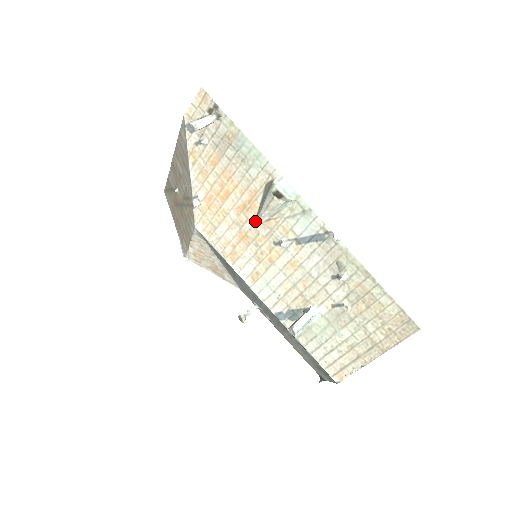
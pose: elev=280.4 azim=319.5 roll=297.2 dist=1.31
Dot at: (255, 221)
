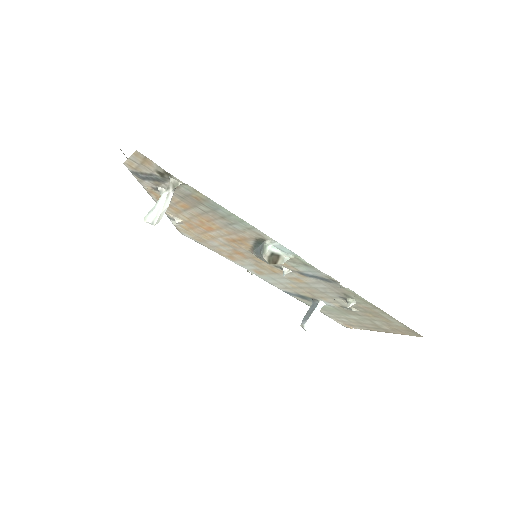
Dot at: (250, 251)
